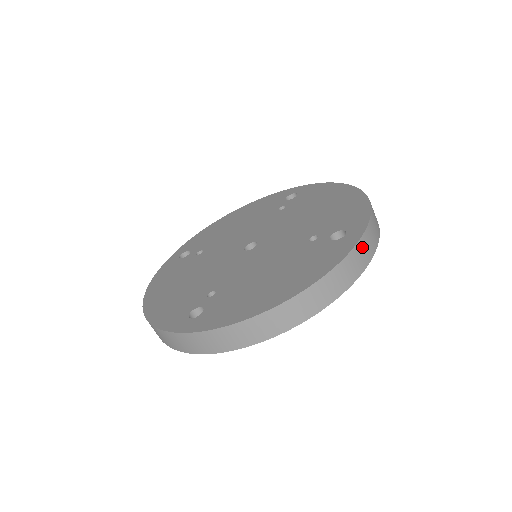
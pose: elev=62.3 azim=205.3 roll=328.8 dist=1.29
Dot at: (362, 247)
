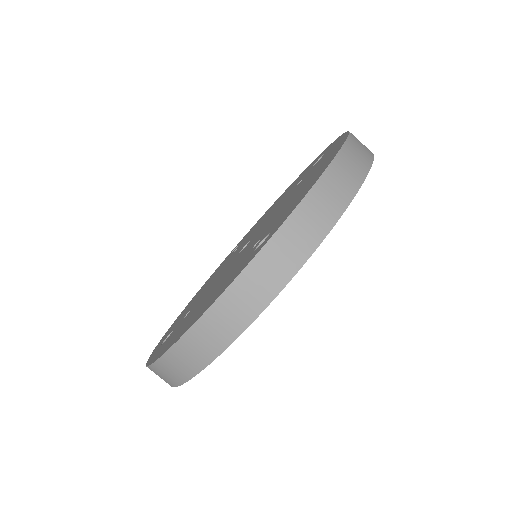
Dot at: occluded
